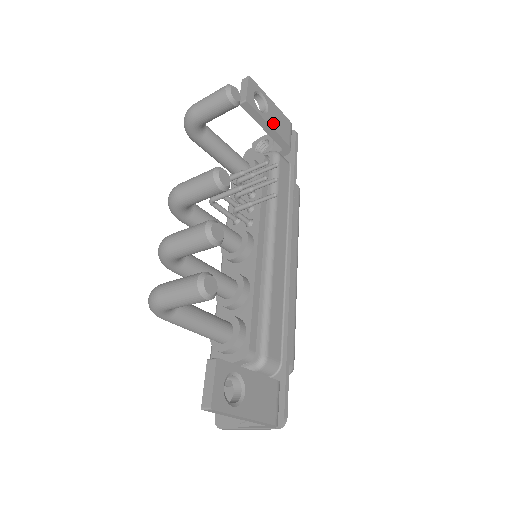
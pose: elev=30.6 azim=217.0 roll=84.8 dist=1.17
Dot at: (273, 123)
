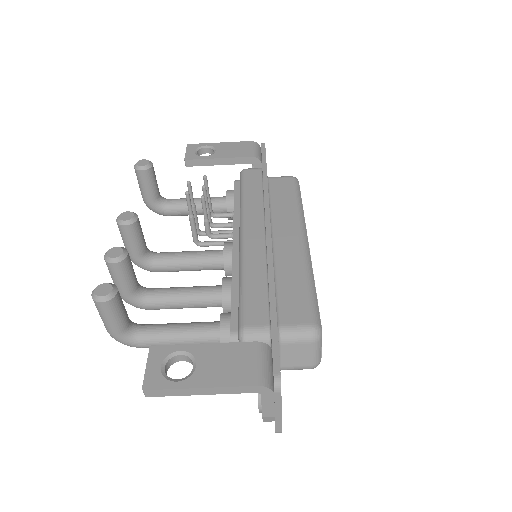
Dot at: (224, 155)
